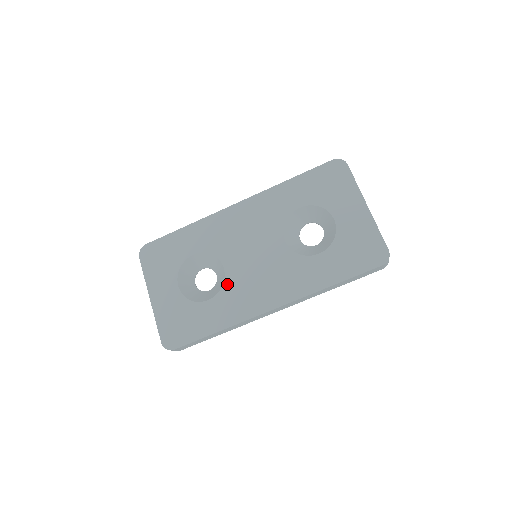
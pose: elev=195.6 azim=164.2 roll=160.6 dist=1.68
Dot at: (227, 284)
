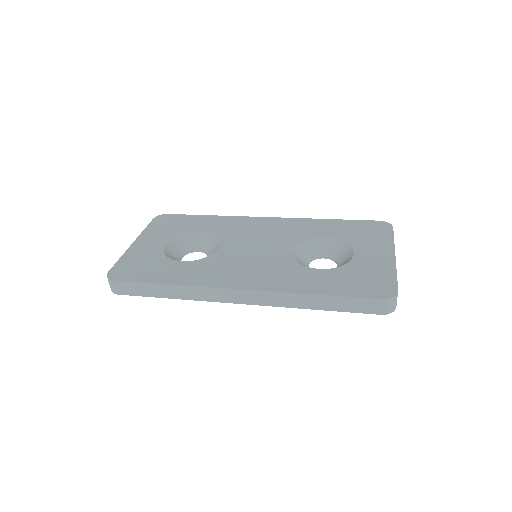
Dot at: (211, 257)
